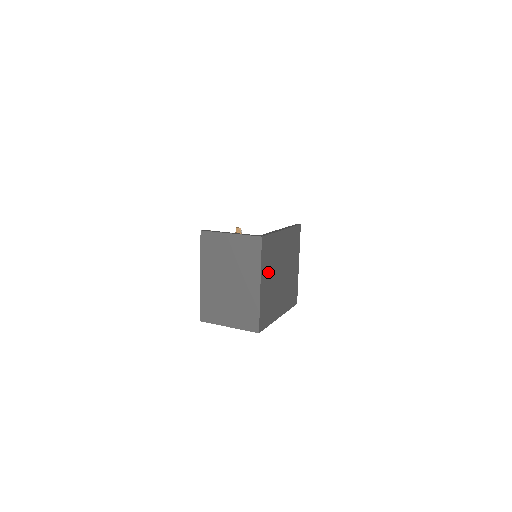
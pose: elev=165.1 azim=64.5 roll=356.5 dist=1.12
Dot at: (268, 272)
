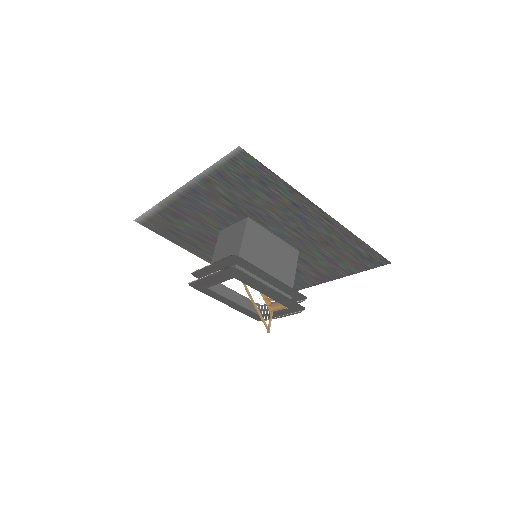
Dot at: (252, 245)
